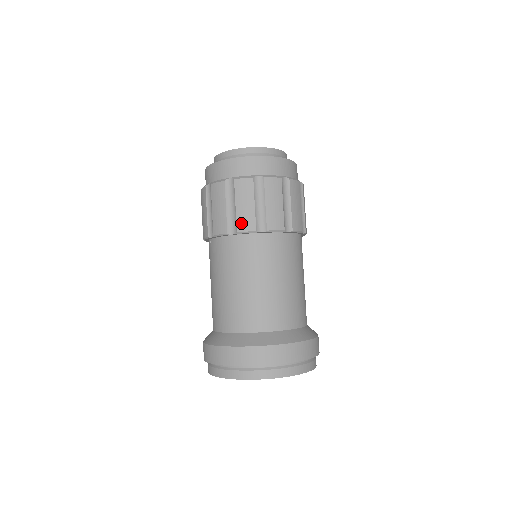
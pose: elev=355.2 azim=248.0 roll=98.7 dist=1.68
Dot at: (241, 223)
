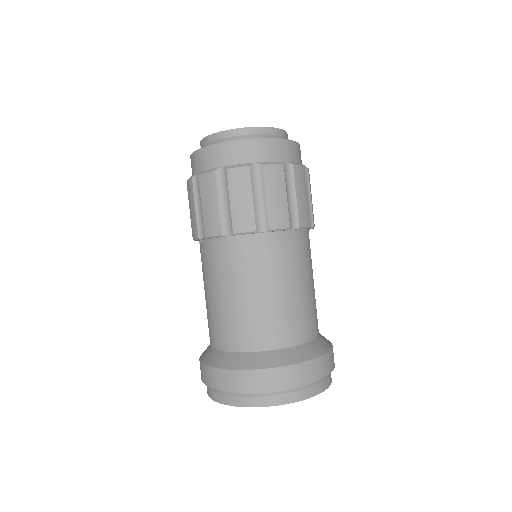
Dot at: (237, 222)
